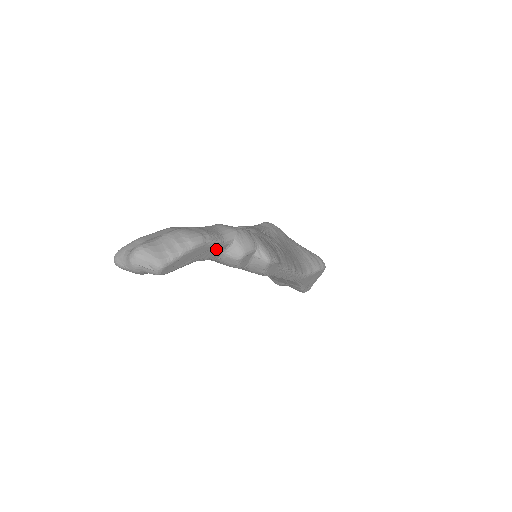
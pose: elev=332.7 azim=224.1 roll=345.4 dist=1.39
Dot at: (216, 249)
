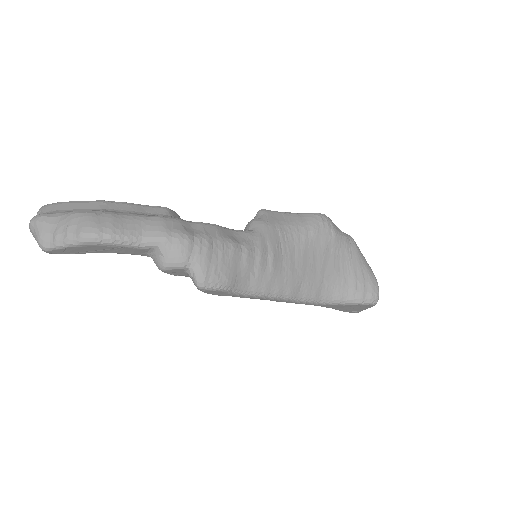
Dot at: (130, 249)
